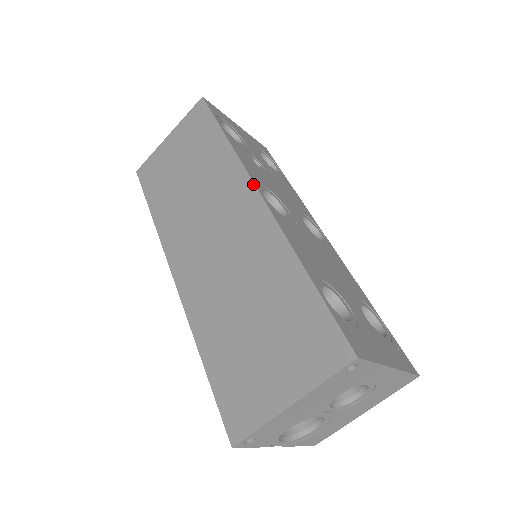
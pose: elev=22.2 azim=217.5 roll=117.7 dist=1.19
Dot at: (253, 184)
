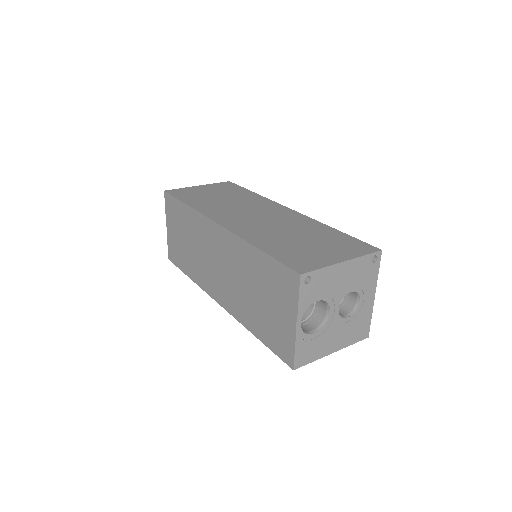
Dot at: (284, 206)
